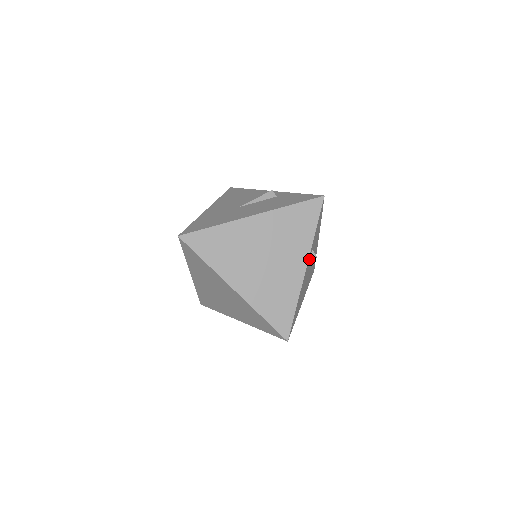
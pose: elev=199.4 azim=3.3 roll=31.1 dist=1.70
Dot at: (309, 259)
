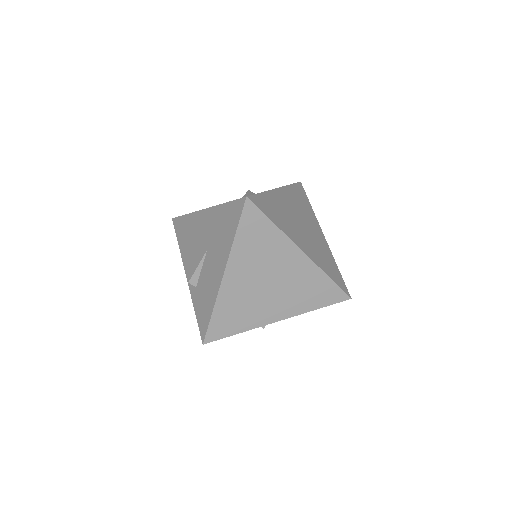
Dot at: occluded
